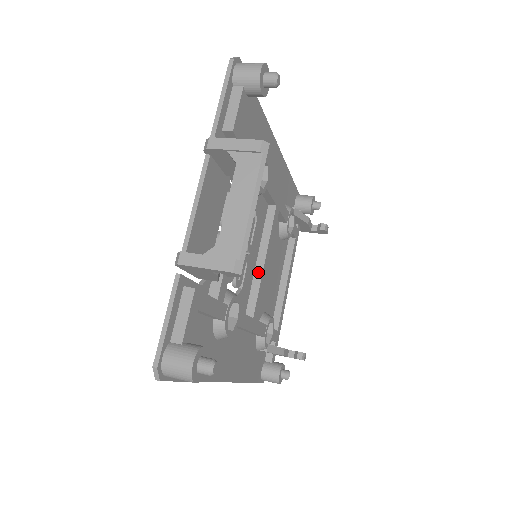
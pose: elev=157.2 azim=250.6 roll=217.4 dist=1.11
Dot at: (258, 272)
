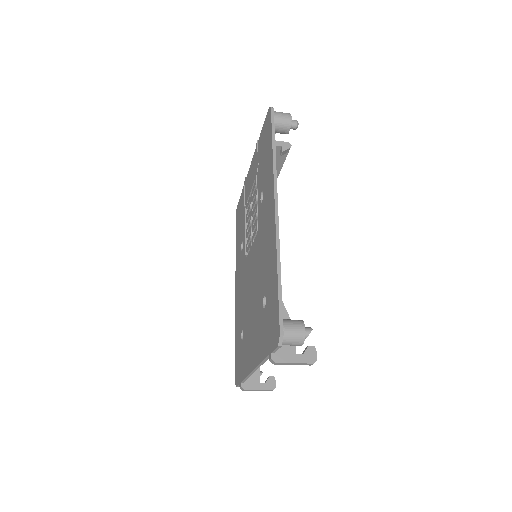
Dot at: occluded
